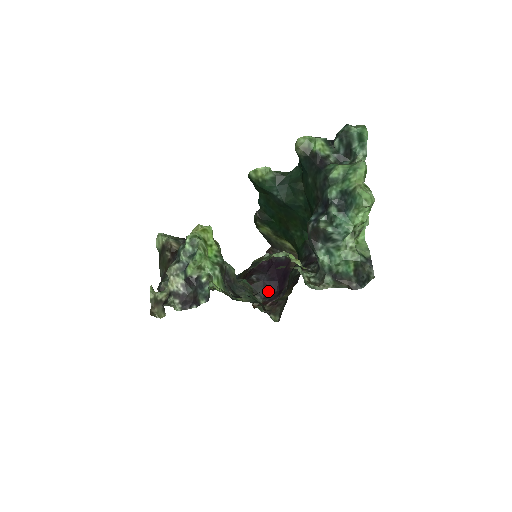
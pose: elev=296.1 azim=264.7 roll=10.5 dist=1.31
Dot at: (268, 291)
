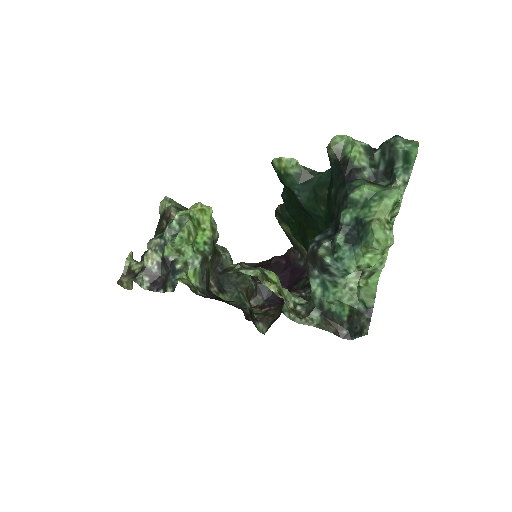
Dot at: (273, 294)
